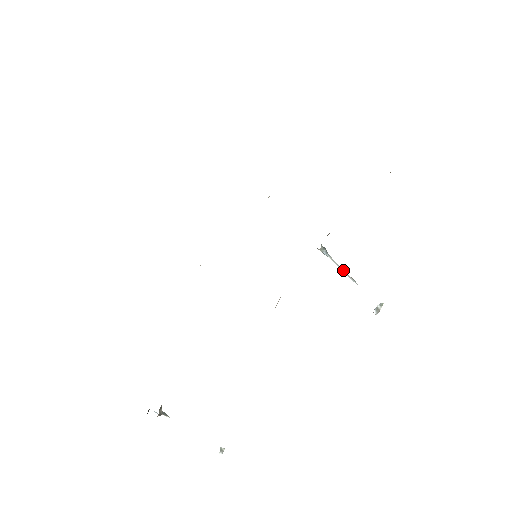
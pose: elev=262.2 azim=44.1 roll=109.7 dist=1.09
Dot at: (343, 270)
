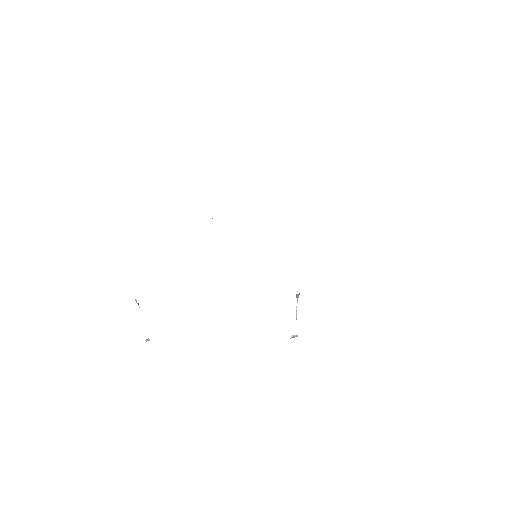
Dot at: occluded
